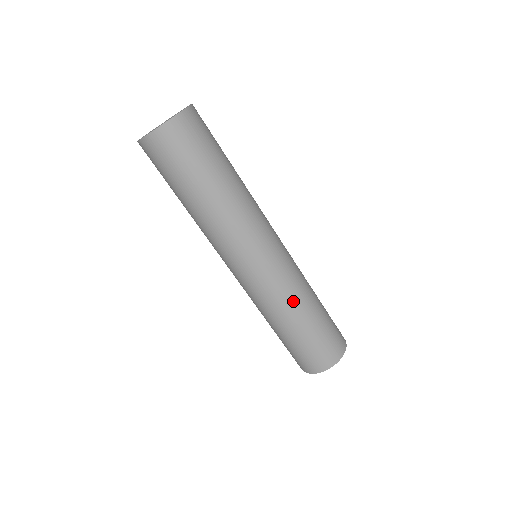
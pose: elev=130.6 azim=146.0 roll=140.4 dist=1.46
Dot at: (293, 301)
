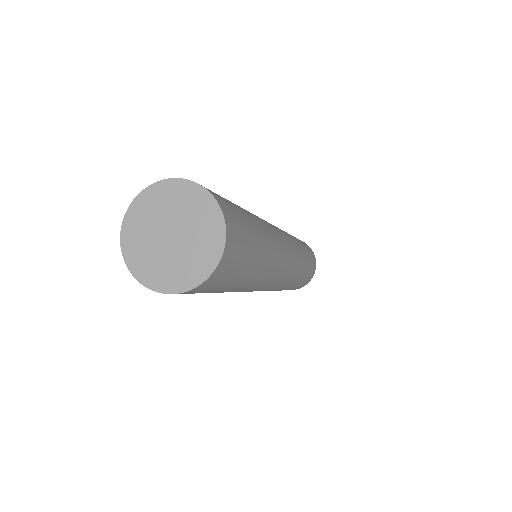
Dot at: (299, 271)
